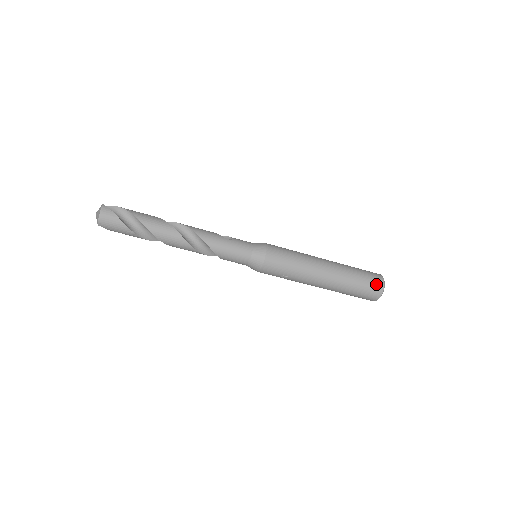
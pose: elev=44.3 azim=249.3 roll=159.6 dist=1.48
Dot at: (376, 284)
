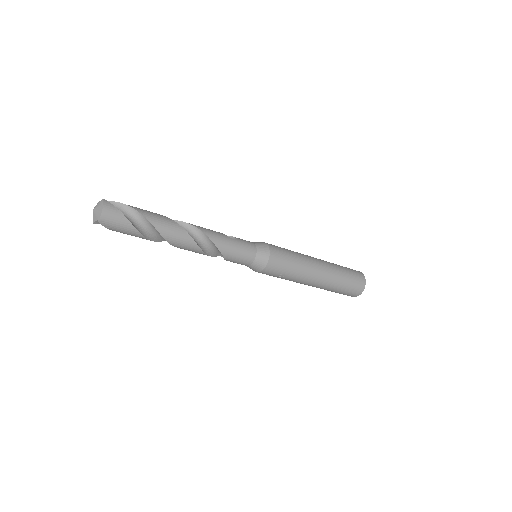
Dot at: (360, 280)
